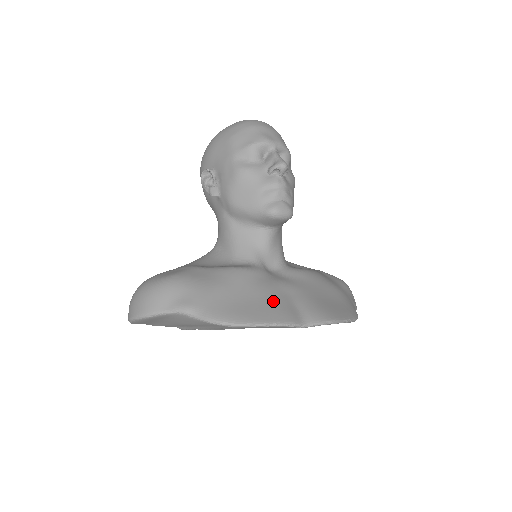
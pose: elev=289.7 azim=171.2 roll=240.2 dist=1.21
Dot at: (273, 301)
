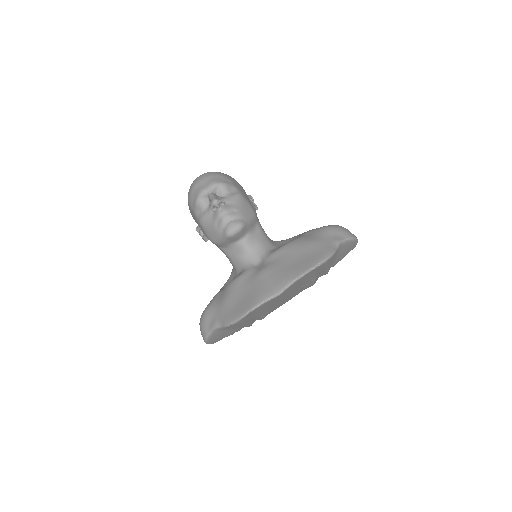
Dot at: (254, 290)
